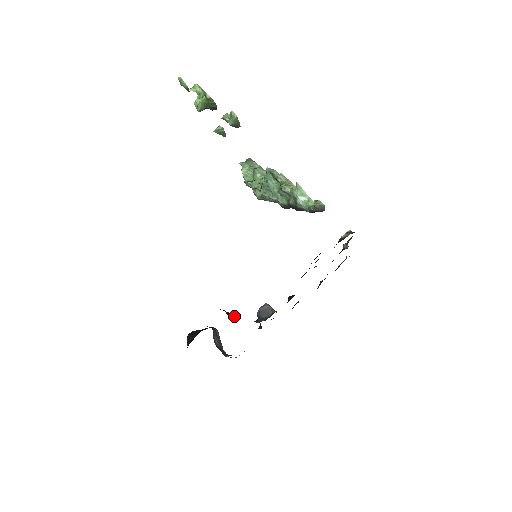
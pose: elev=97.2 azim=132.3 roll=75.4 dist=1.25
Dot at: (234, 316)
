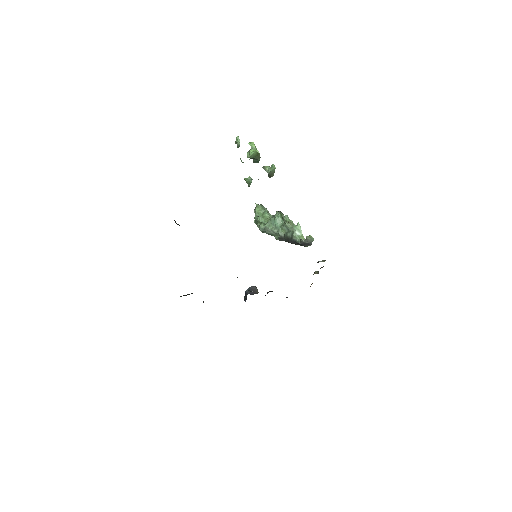
Dot at: occluded
